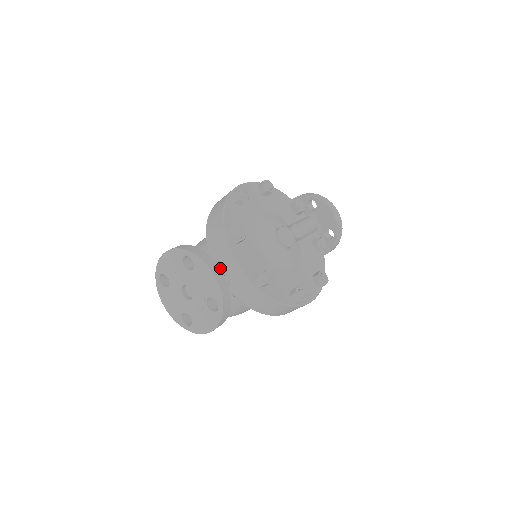
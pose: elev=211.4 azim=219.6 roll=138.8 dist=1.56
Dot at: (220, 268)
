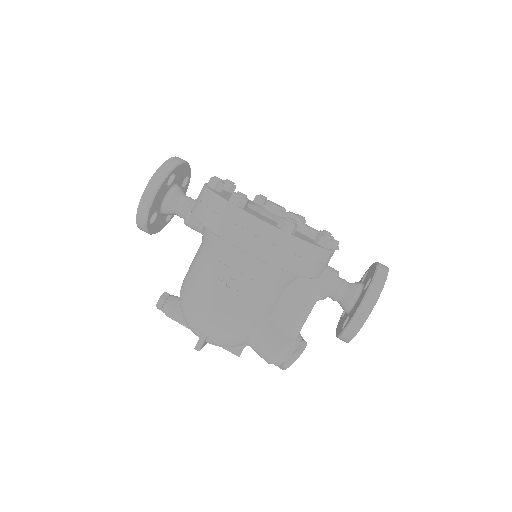
Dot at: (187, 162)
